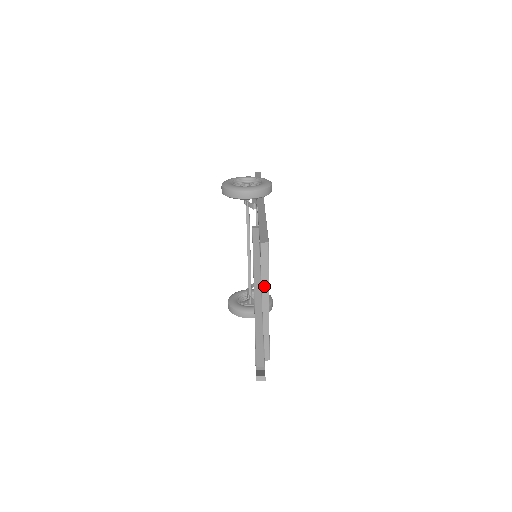
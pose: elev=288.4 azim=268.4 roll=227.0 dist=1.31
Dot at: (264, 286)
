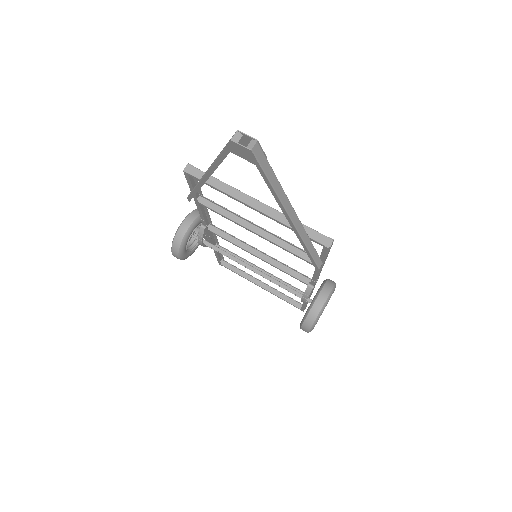
Dot at: (232, 193)
